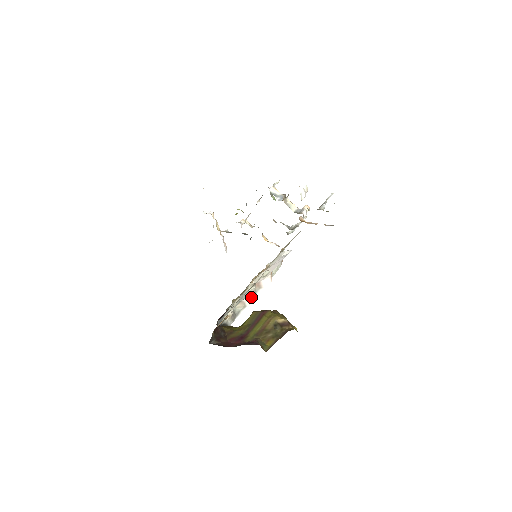
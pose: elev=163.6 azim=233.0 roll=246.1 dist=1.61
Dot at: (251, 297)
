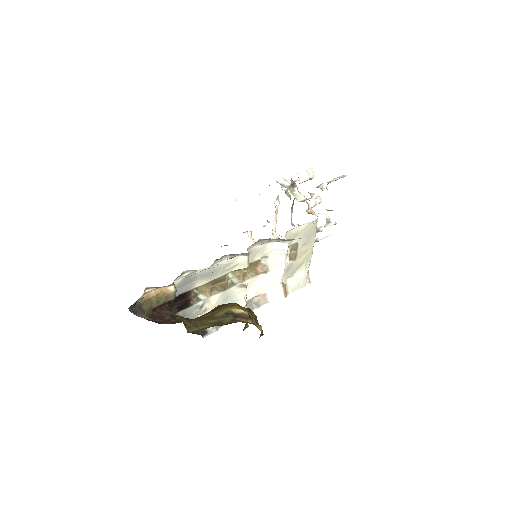
Dot at: (251, 309)
